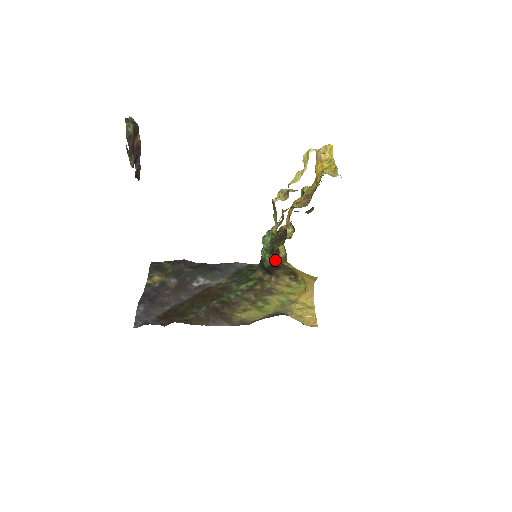
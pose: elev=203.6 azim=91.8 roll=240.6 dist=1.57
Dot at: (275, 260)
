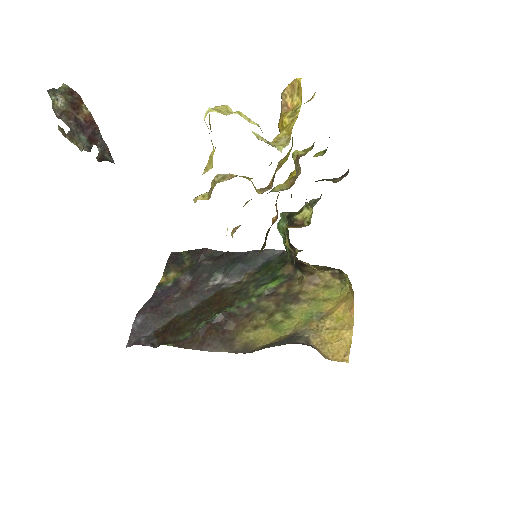
Dot at: occluded
